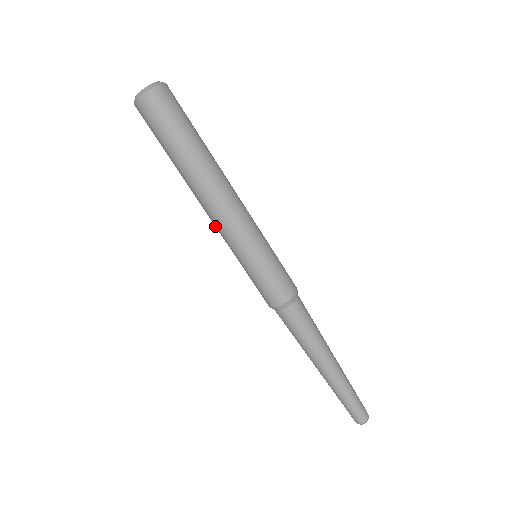
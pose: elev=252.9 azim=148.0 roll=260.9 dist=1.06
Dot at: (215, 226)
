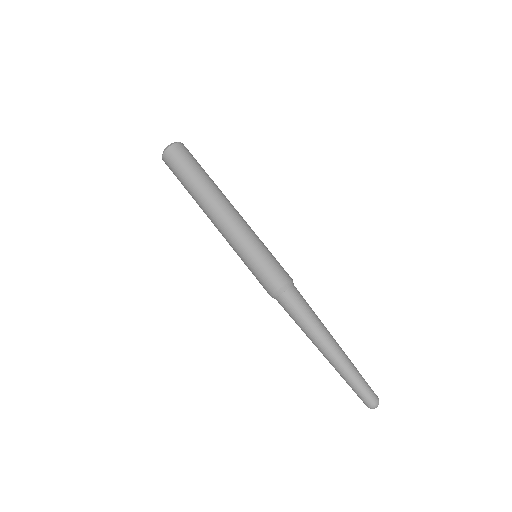
Dot at: (222, 235)
